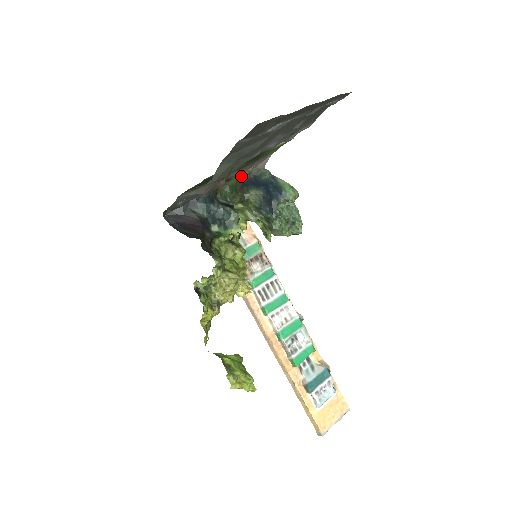
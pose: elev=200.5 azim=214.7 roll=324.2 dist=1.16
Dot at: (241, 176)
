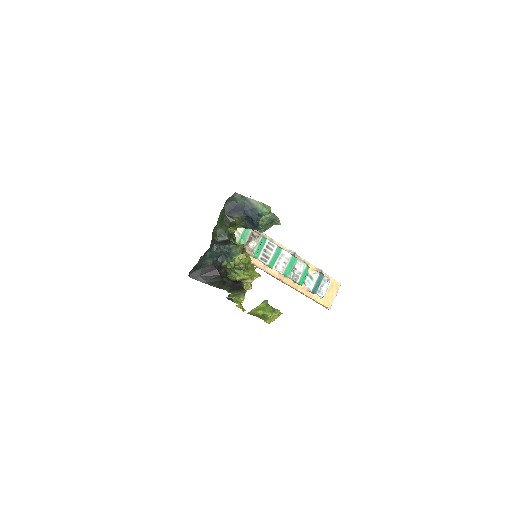
Dot at: (222, 209)
